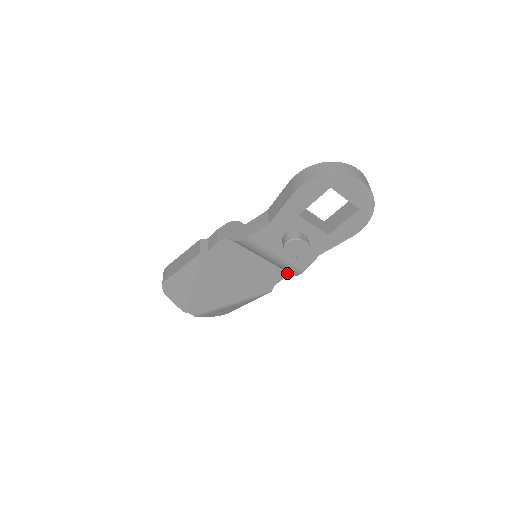
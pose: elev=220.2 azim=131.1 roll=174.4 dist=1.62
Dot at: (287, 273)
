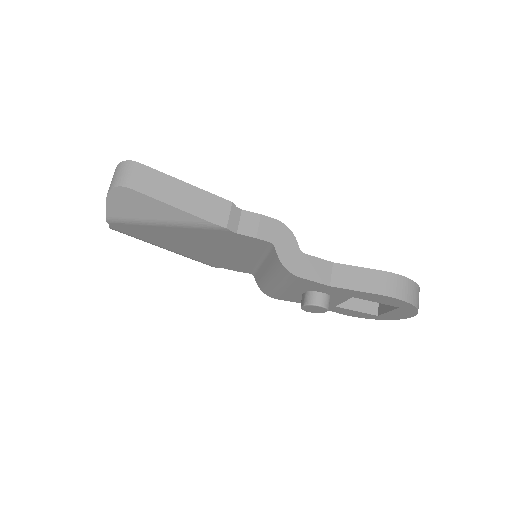
Dot at: (250, 273)
